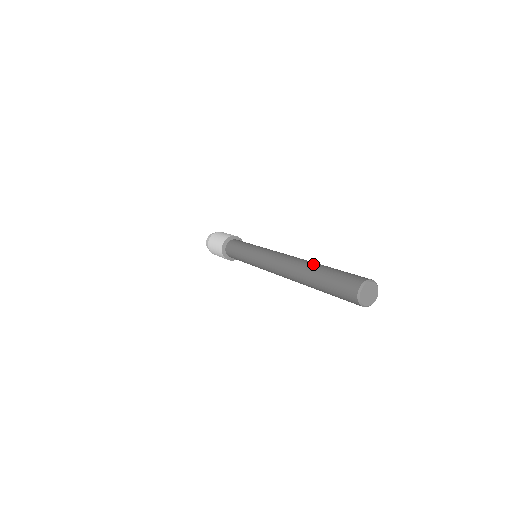
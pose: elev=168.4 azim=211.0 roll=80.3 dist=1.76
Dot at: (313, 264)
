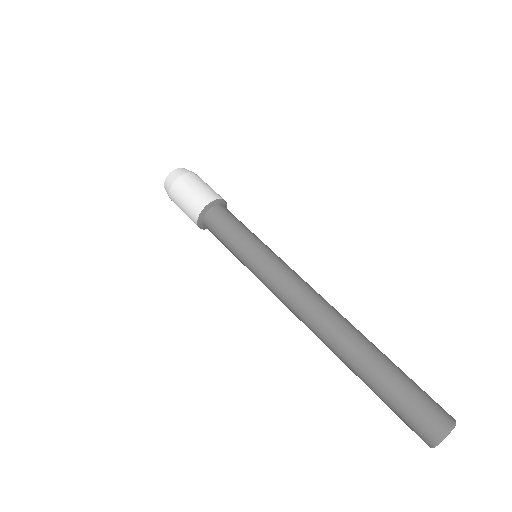
Dot at: (363, 349)
